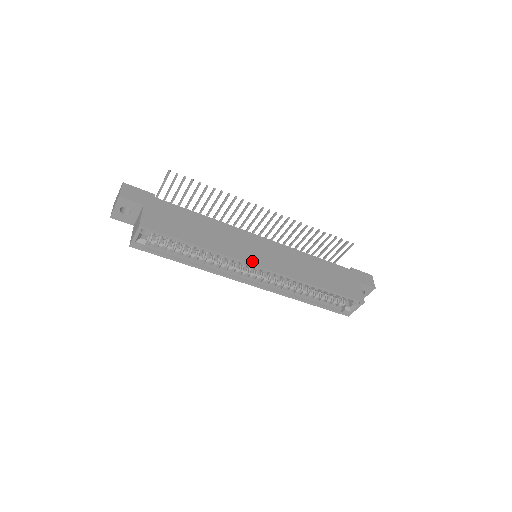
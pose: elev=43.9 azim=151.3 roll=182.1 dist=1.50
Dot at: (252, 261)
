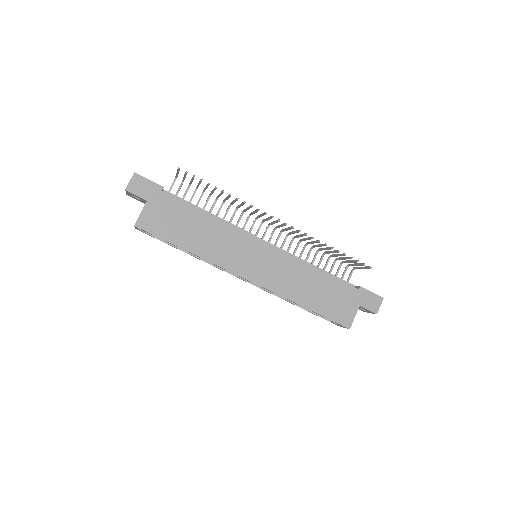
Dot at: (238, 271)
